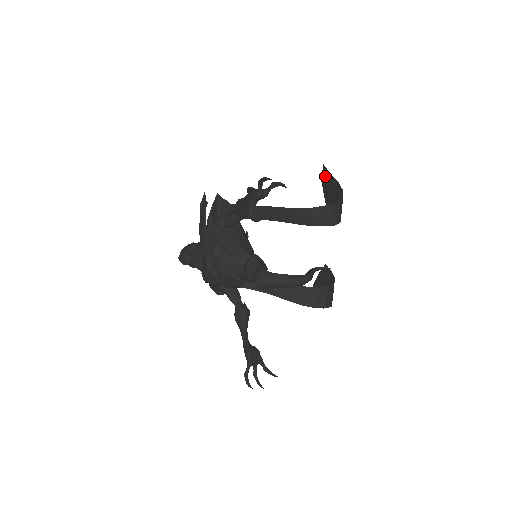
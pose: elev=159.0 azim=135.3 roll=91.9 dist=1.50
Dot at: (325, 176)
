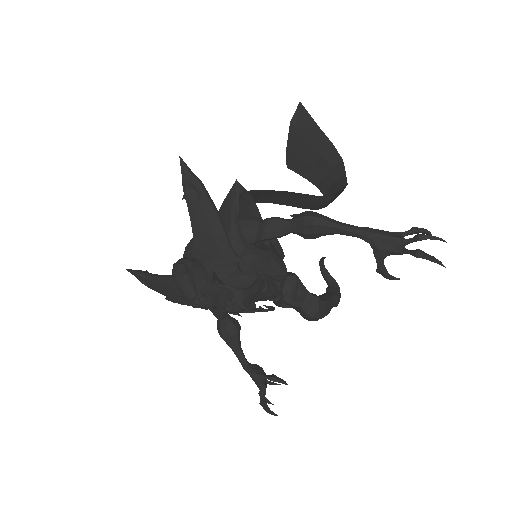
Dot at: (302, 121)
